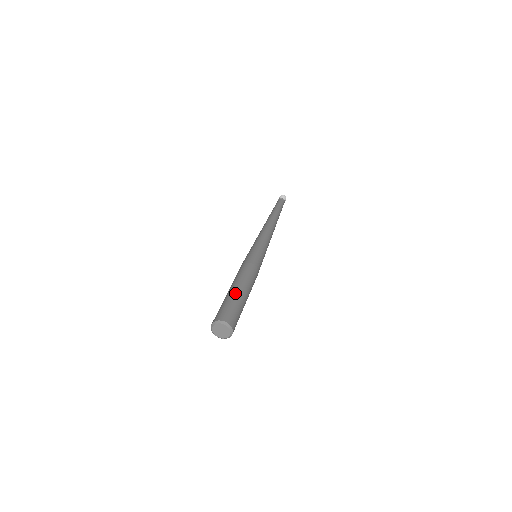
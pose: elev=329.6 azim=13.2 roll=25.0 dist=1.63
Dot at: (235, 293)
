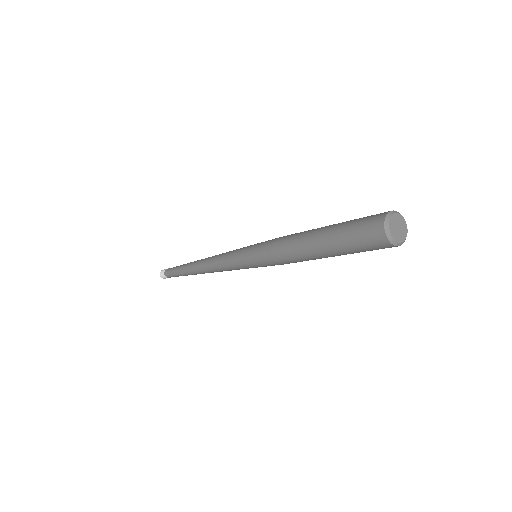
Dot at: (335, 224)
